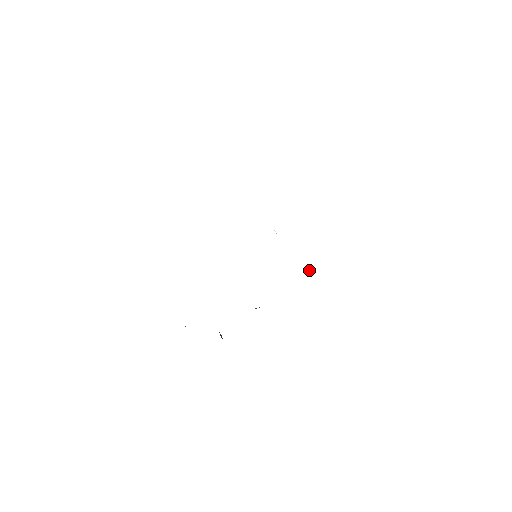
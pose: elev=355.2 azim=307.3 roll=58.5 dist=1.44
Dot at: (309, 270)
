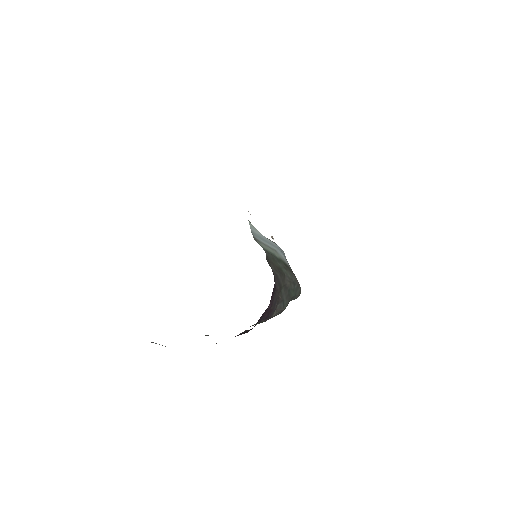
Dot at: (272, 236)
